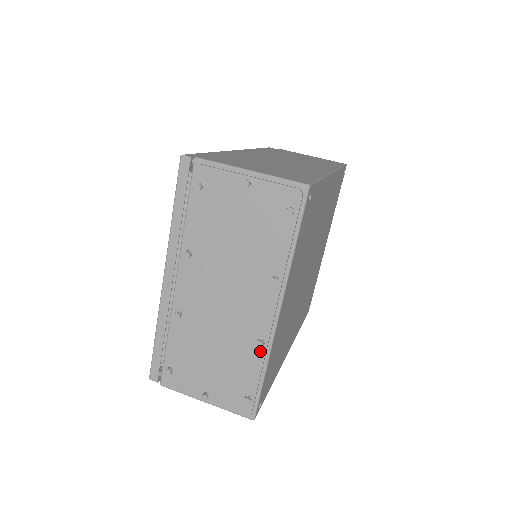
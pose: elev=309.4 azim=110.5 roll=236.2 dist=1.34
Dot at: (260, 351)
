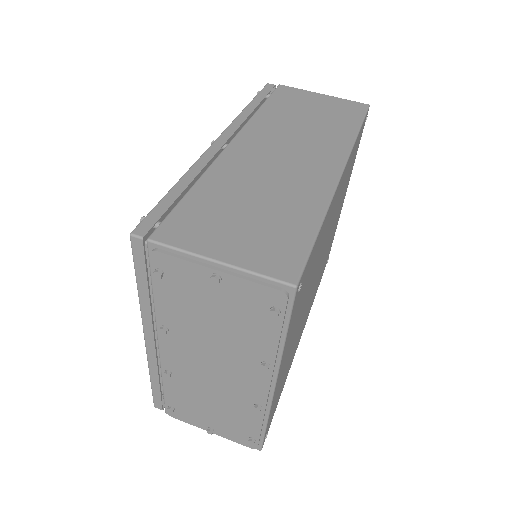
Dot at: (258, 412)
